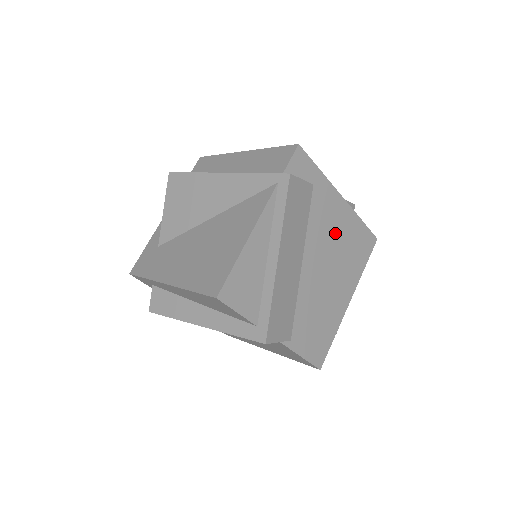
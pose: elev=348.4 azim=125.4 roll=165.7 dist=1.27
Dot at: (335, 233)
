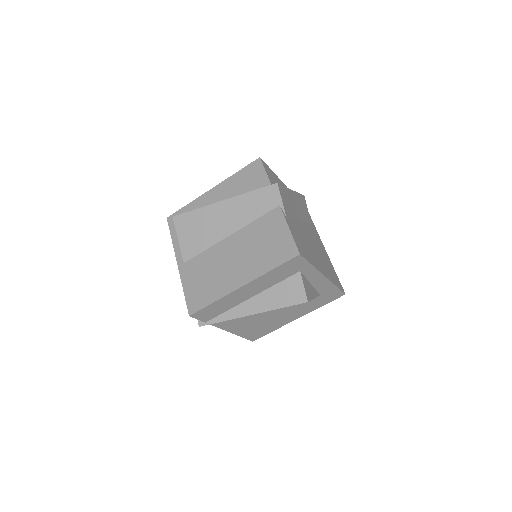
Dot at: (320, 248)
